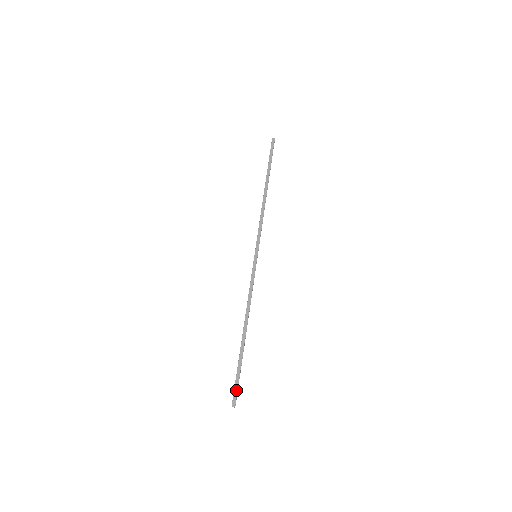
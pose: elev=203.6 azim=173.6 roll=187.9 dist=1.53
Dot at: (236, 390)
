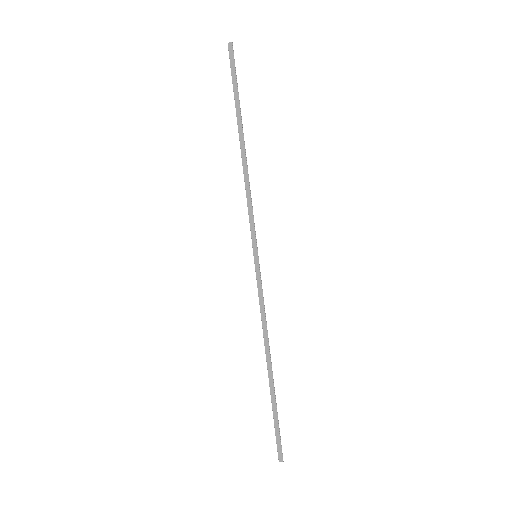
Dot at: (278, 442)
